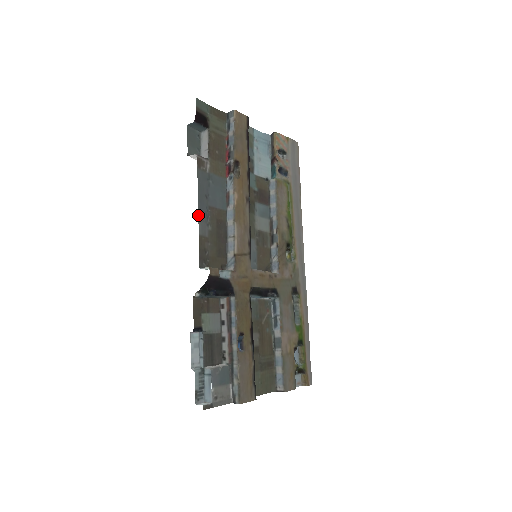
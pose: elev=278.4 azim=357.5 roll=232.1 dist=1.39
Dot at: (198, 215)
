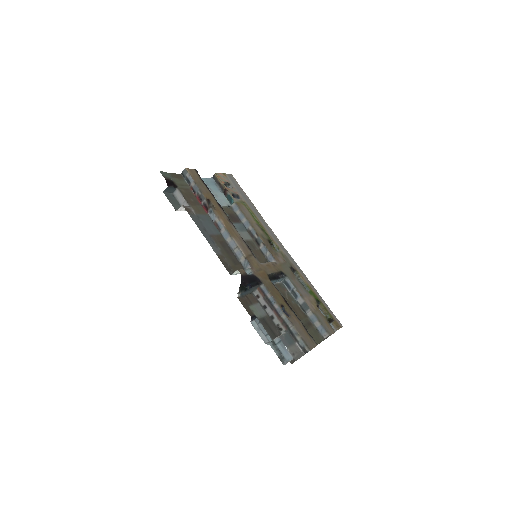
Dot at: occluded
